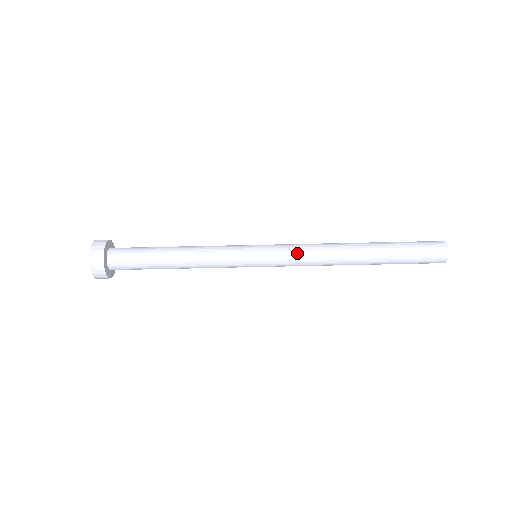
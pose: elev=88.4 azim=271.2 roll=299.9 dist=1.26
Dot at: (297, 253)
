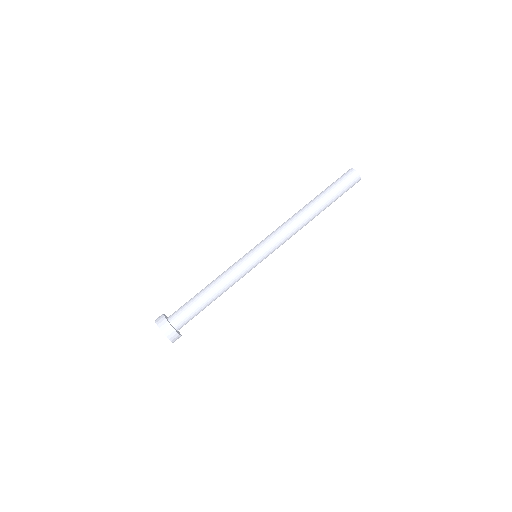
Dot at: (276, 234)
